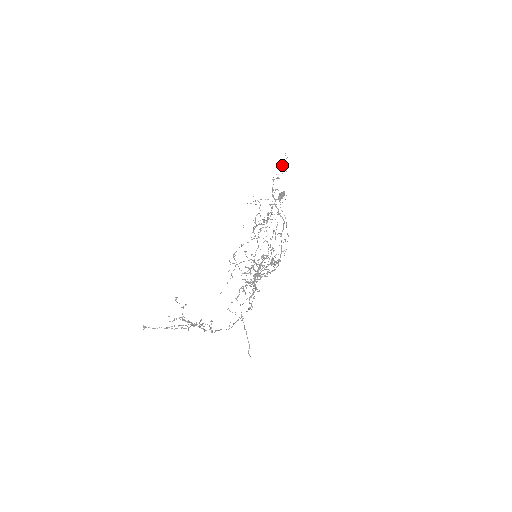
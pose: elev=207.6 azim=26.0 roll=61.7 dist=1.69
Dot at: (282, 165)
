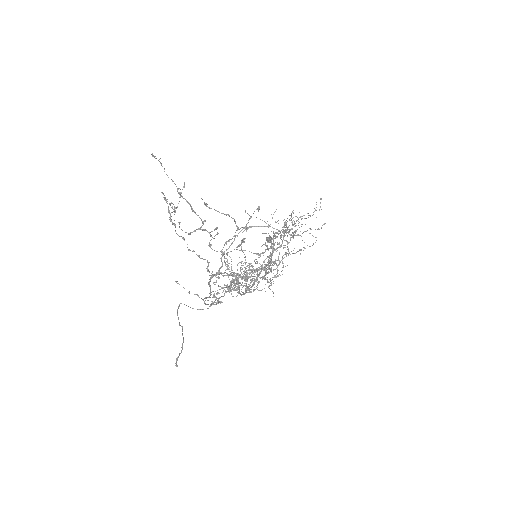
Dot at: occluded
